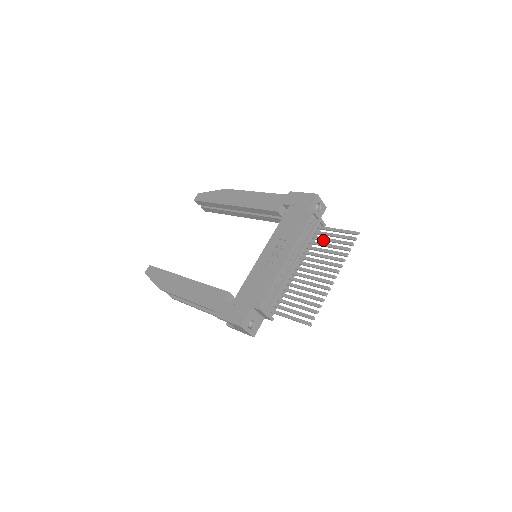
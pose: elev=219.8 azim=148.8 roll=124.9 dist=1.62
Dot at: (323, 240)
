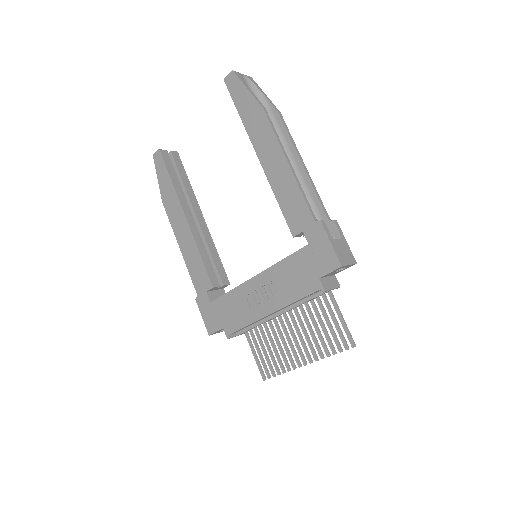
Dot at: (321, 311)
